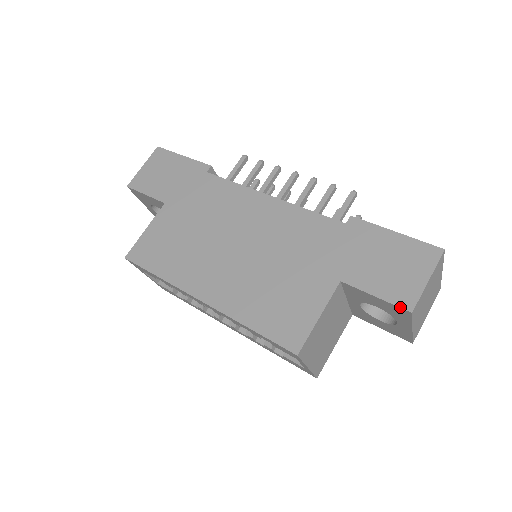
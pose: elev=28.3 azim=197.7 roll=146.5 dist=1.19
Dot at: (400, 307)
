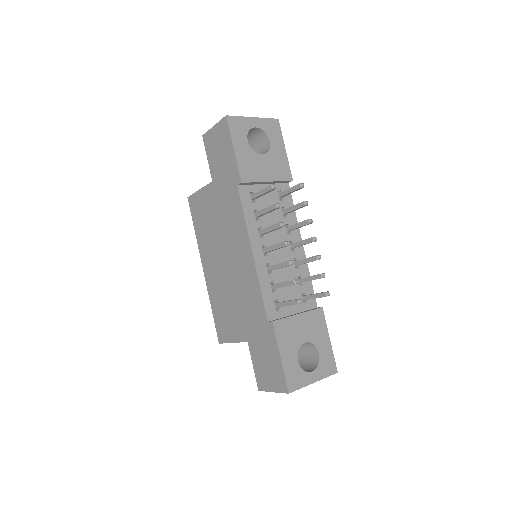
Dot at: (257, 383)
